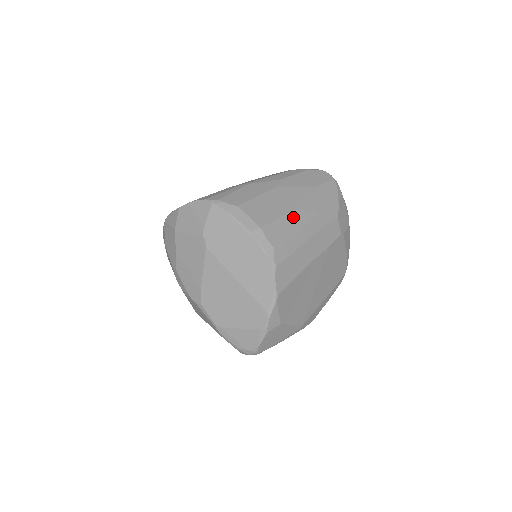
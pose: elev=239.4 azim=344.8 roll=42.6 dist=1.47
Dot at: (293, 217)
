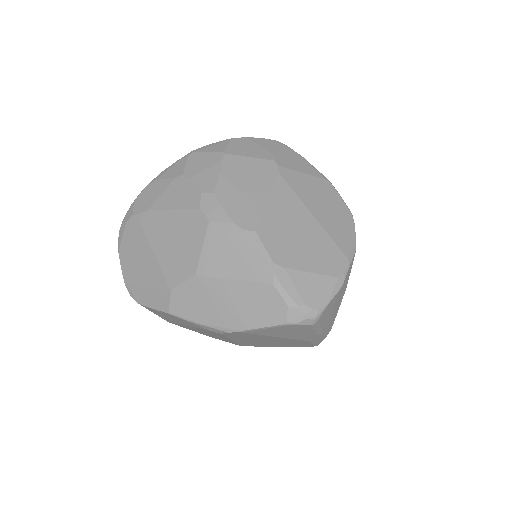
Dot at: occluded
